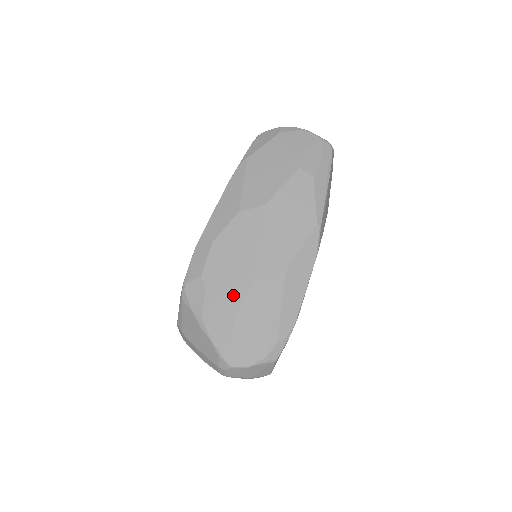
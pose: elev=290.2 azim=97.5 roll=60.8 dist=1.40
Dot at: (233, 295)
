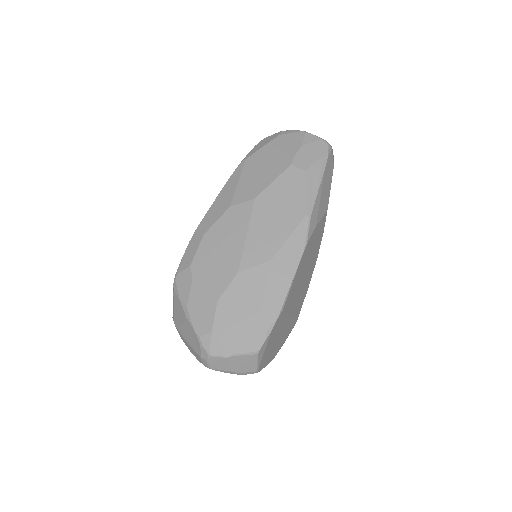
Dot at: (217, 284)
